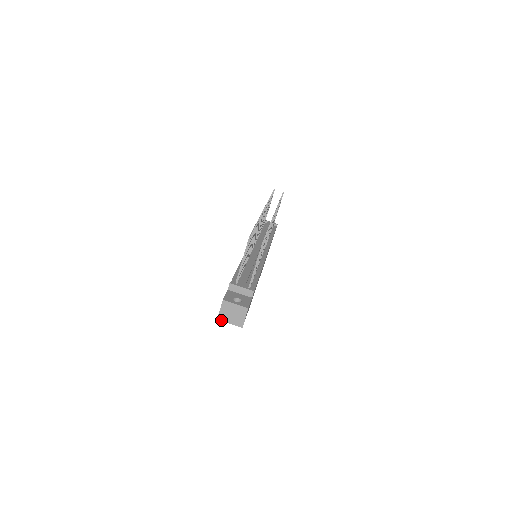
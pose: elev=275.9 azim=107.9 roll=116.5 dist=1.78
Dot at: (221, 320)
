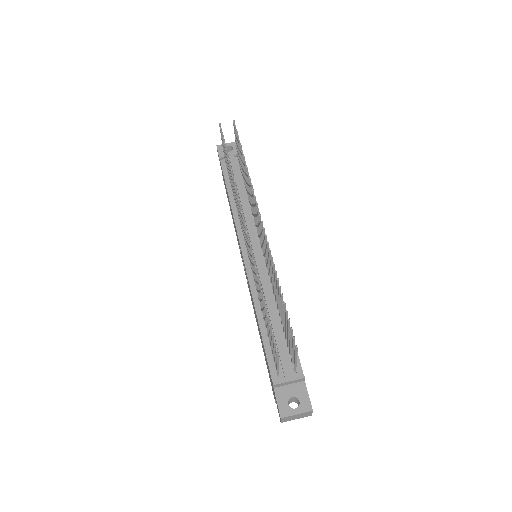
Dot at: occluded
